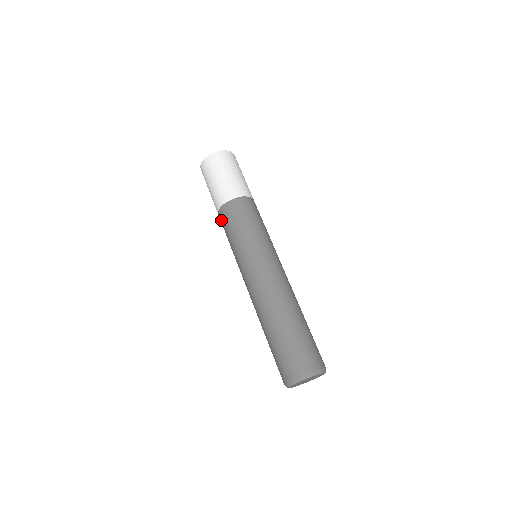
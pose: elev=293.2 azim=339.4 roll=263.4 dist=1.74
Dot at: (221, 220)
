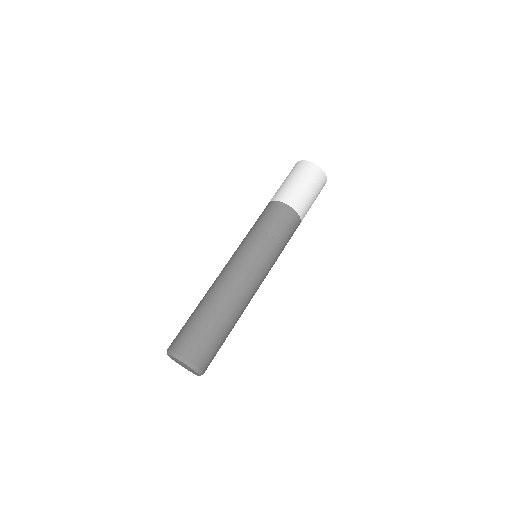
Dot at: (264, 209)
